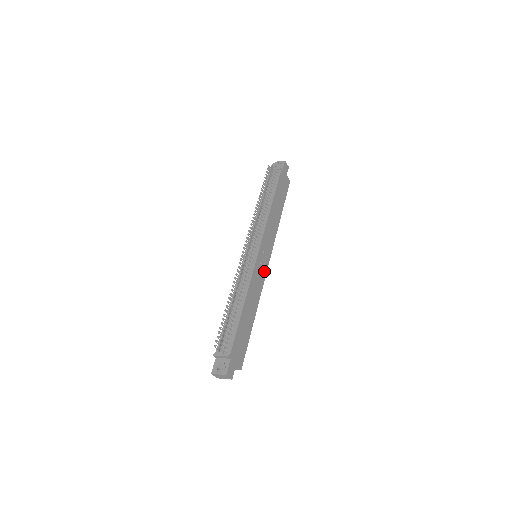
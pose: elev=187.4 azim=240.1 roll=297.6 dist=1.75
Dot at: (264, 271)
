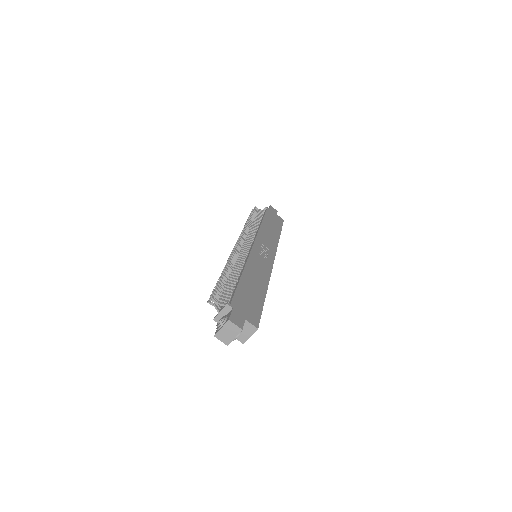
Dot at: (269, 262)
